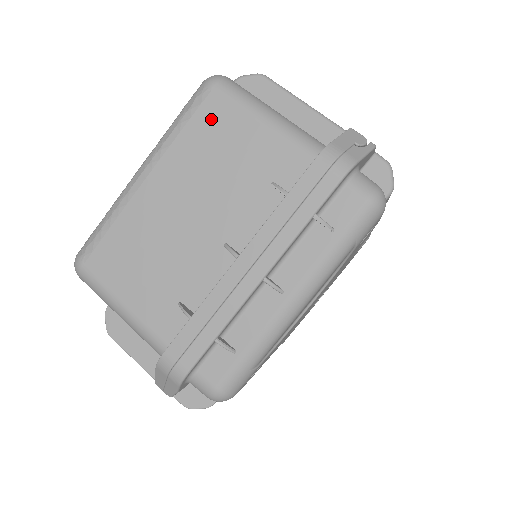
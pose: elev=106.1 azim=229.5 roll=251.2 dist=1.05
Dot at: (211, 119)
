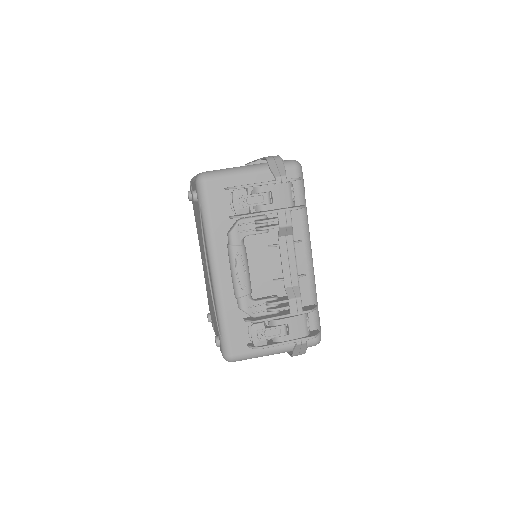
Dot at: occluded
